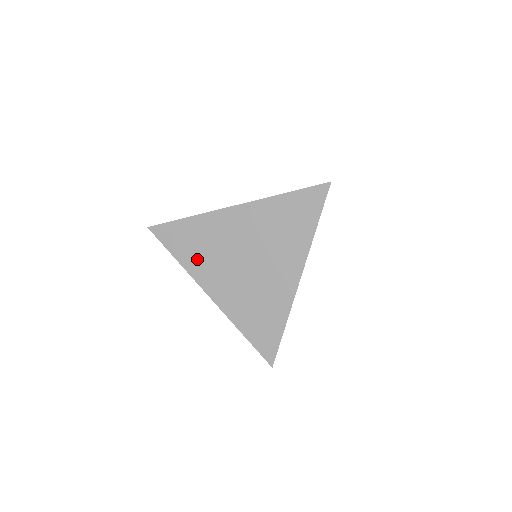
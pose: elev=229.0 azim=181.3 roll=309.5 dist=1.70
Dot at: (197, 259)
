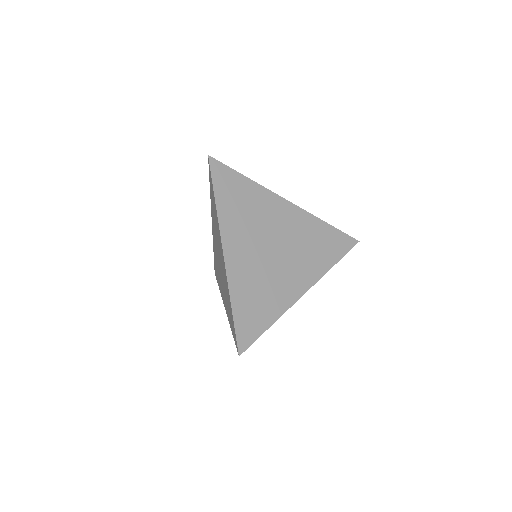
Dot at: (234, 215)
